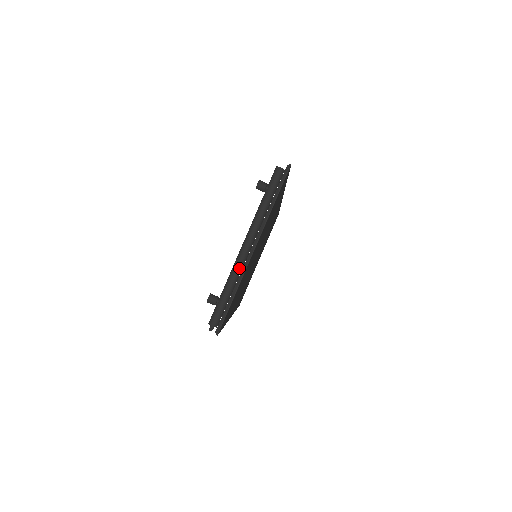
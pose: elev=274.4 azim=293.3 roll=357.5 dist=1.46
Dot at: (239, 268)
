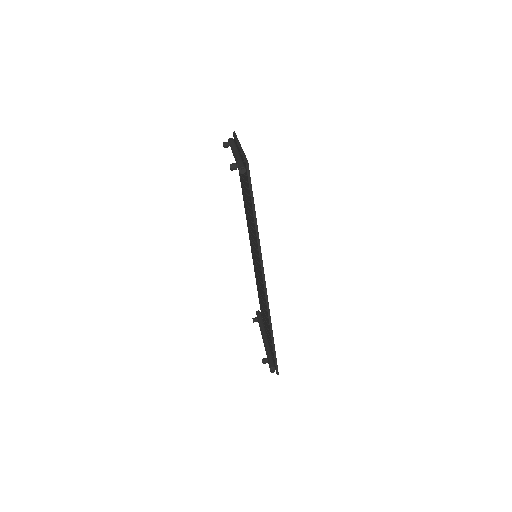
Dot at: (238, 155)
